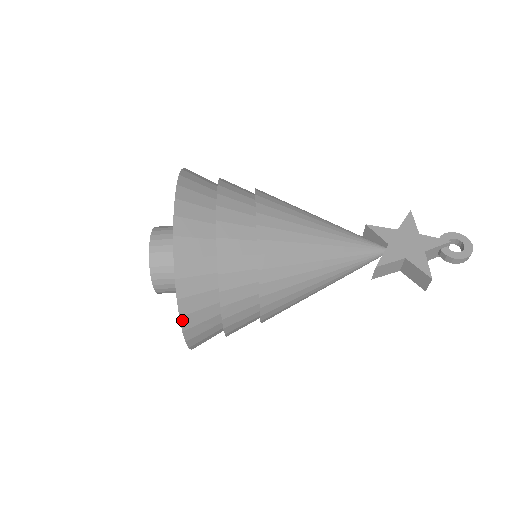
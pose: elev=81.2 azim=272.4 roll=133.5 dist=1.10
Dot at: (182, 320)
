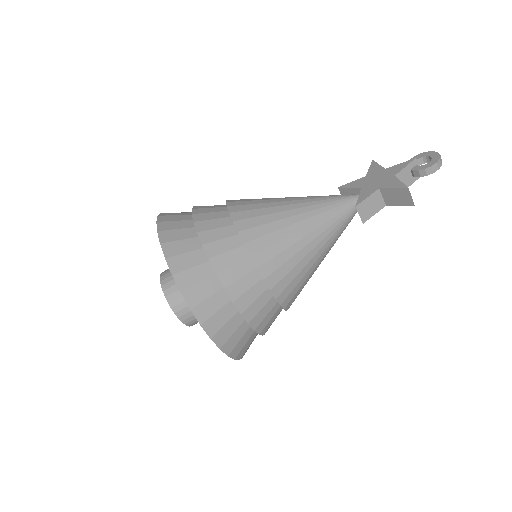
Dot at: (194, 312)
